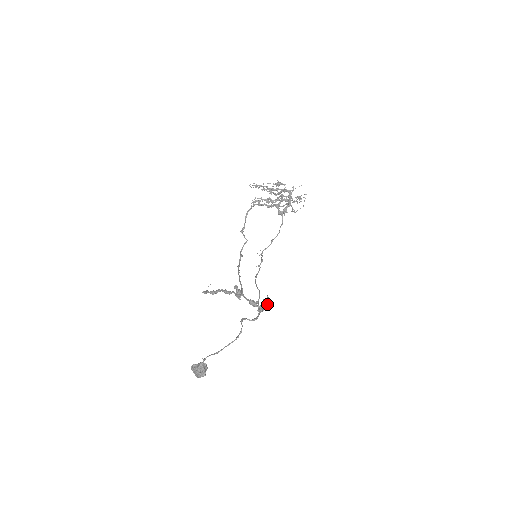
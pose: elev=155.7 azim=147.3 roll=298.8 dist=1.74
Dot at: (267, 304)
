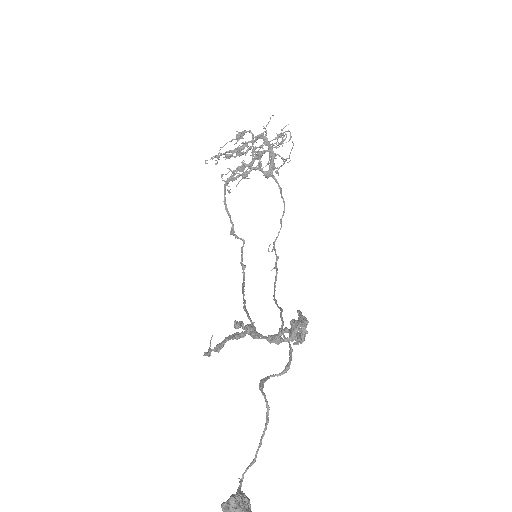
Dot at: (299, 328)
